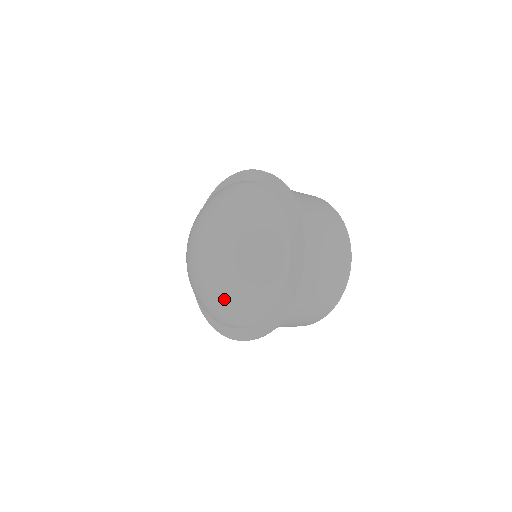
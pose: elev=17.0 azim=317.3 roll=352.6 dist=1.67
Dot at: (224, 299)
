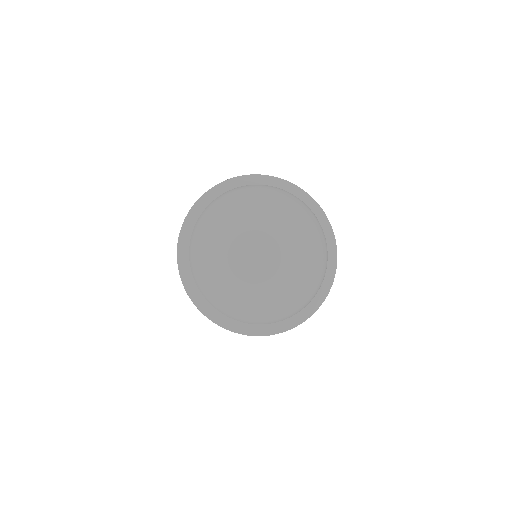
Dot at: (268, 299)
